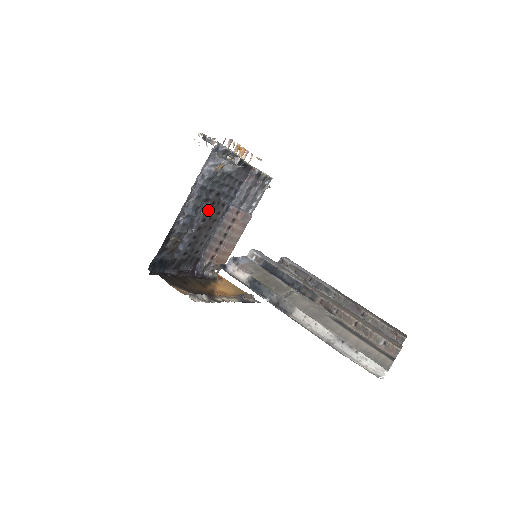
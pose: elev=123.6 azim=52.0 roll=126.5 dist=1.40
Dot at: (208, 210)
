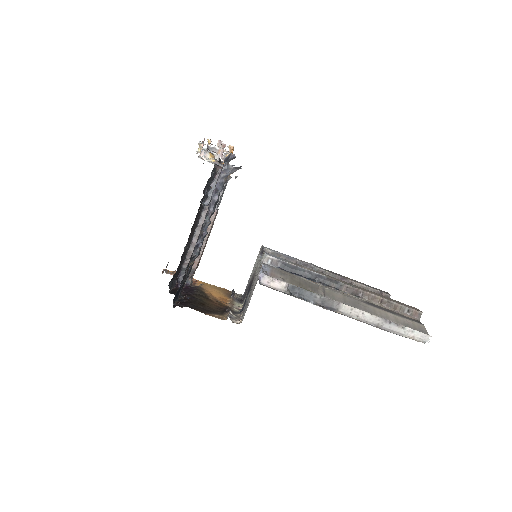
Dot at: occluded
